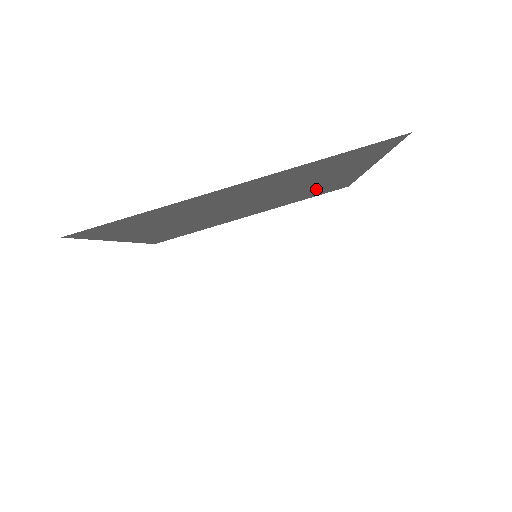
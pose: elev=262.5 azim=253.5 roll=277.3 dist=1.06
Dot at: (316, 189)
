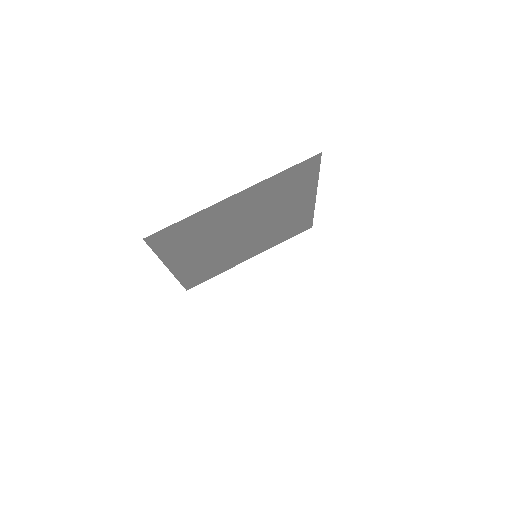
Dot at: (288, 223)
